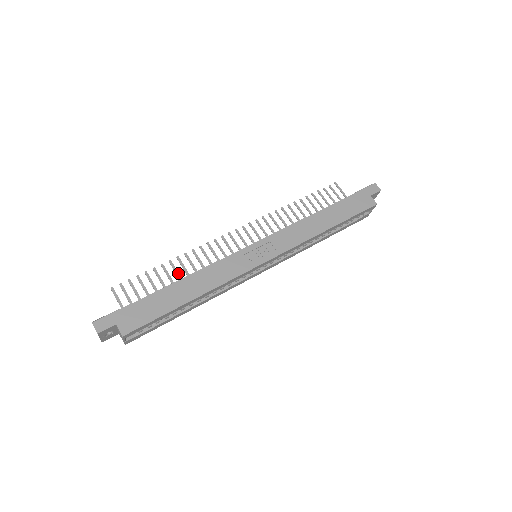
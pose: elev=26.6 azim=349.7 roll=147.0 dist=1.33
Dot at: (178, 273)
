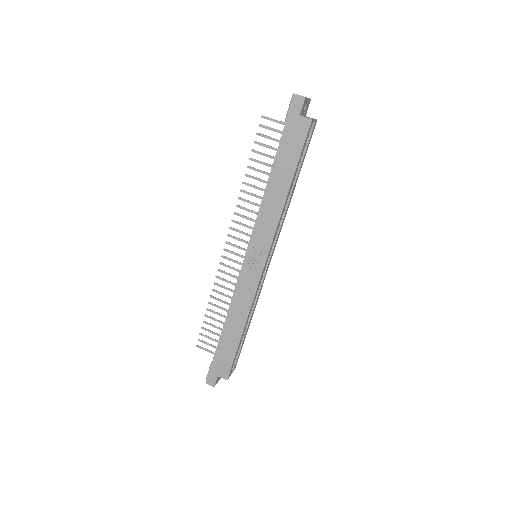
Dot at: (221, 308)
